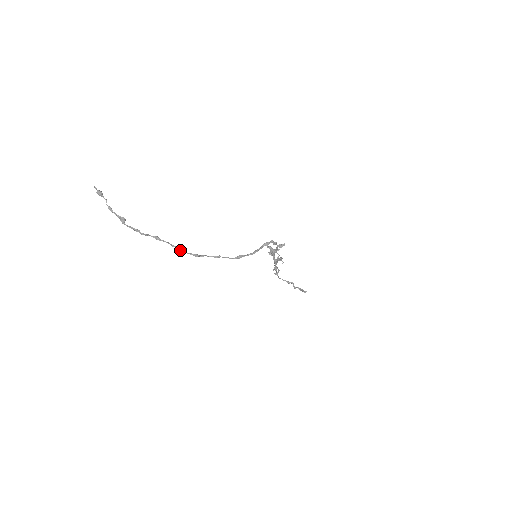
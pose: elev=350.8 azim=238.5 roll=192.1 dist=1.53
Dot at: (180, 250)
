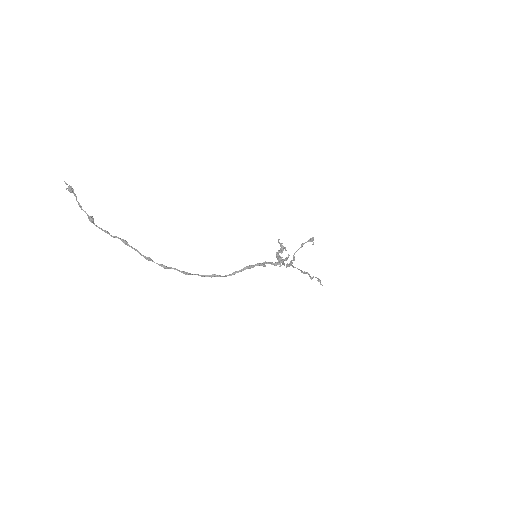
Dot at: (147, 259)
